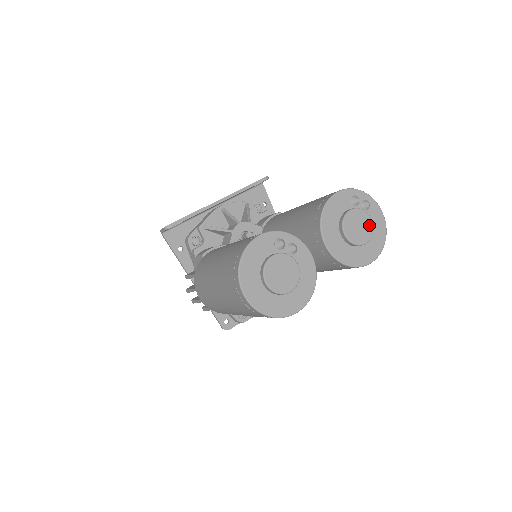
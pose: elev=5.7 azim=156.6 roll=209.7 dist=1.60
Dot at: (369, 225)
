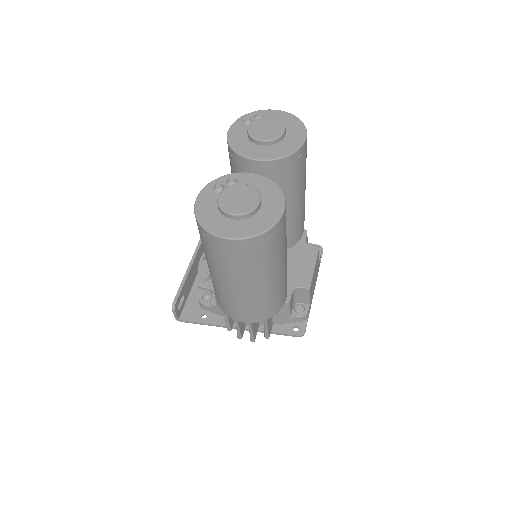
Dot at: (273, 121)
